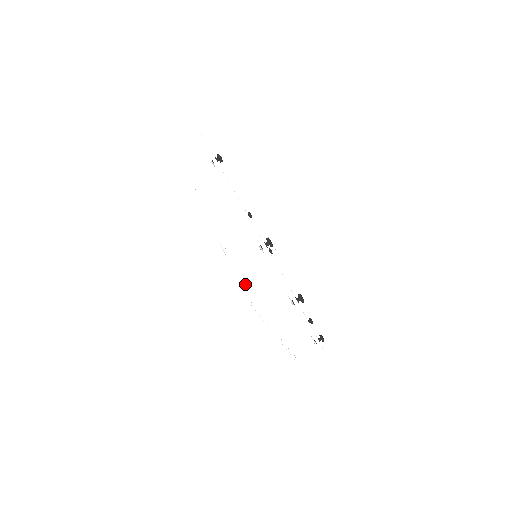
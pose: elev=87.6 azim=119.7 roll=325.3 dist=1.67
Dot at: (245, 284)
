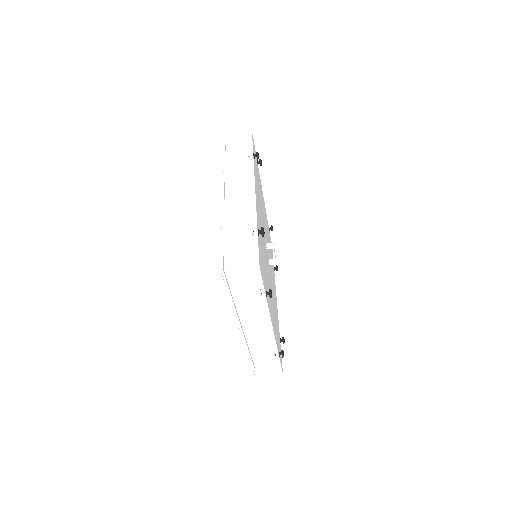
Dot at: (253, 357)
